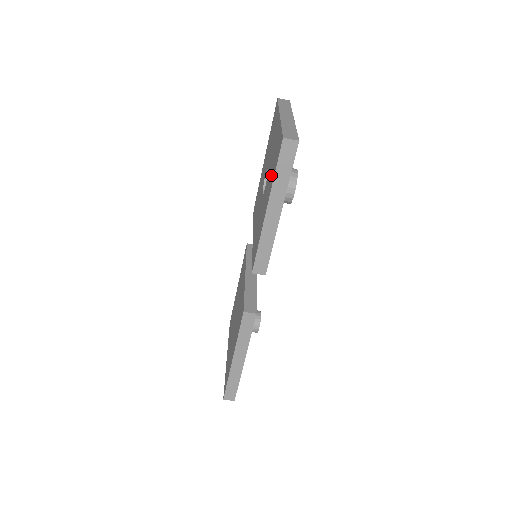
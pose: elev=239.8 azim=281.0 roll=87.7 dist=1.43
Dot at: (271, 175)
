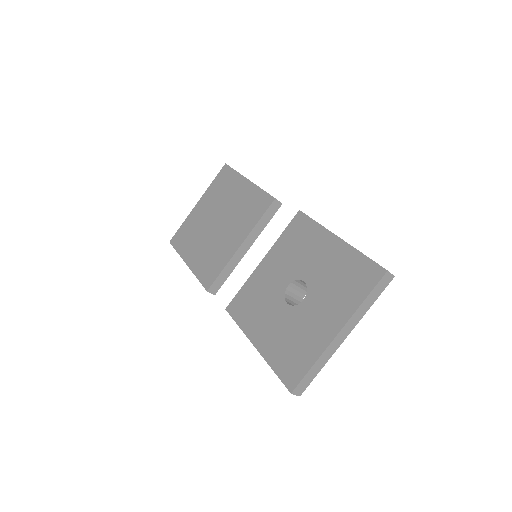
Dot at: (281, 345)
